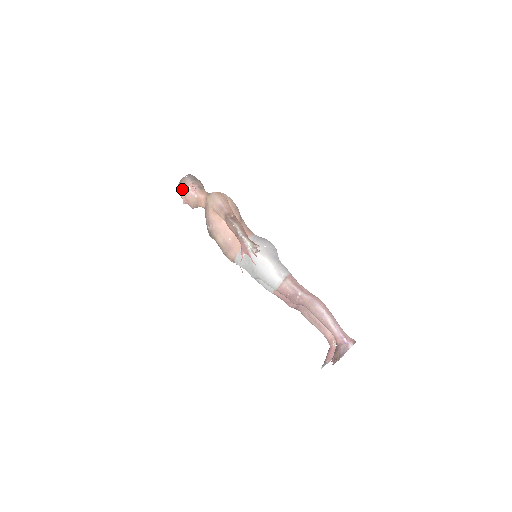
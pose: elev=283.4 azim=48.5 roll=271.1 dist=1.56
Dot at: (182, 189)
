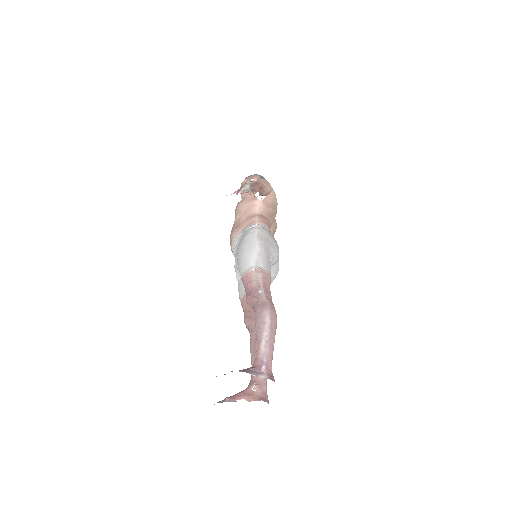
Dot at: (246, 179)
